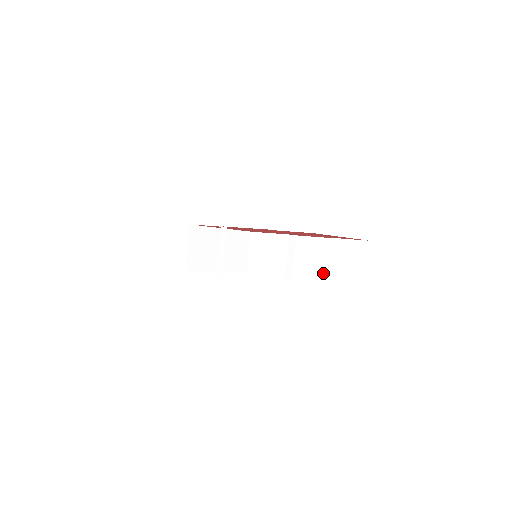
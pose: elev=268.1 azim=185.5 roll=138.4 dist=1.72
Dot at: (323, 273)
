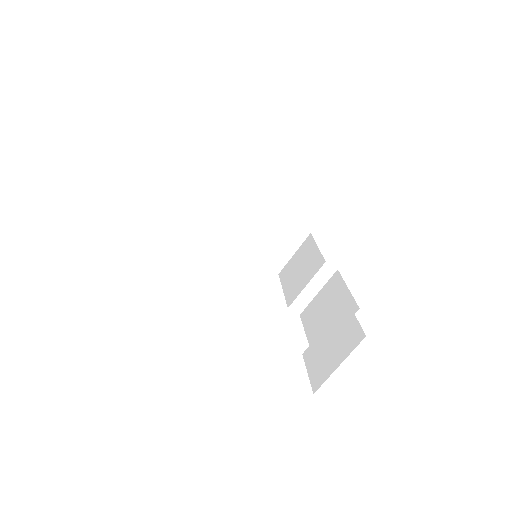
Dot at: occluded
